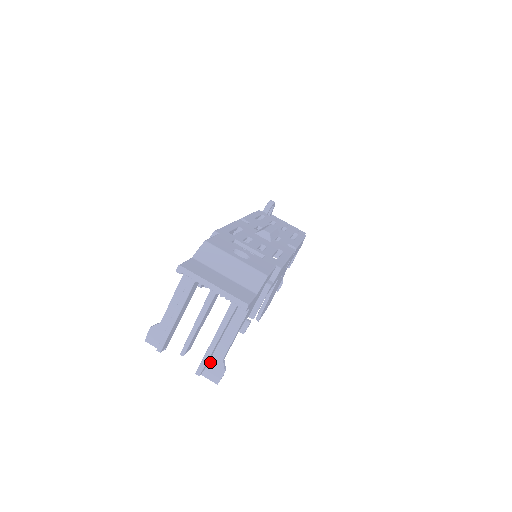
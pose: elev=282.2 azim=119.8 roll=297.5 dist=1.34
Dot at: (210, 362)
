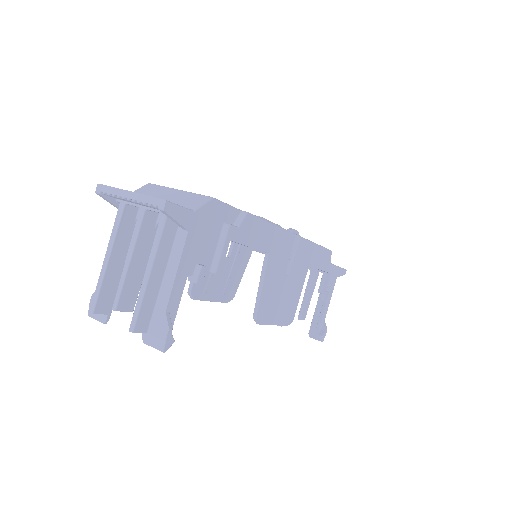
Dot at: (152, 320)
